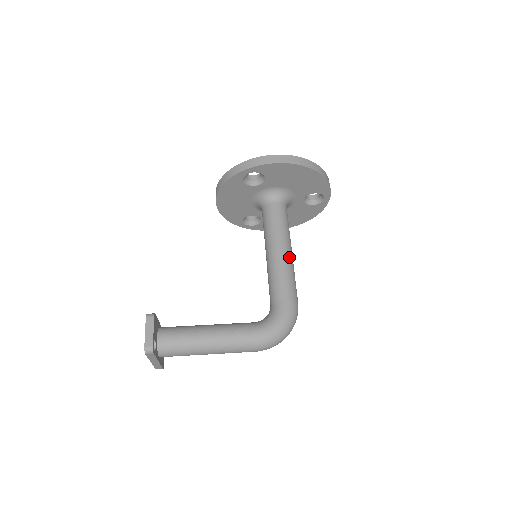
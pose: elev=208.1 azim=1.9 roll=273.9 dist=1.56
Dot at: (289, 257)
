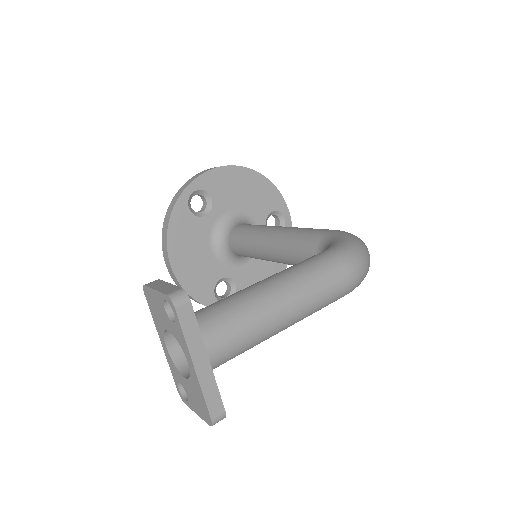
Dot at: occluded
